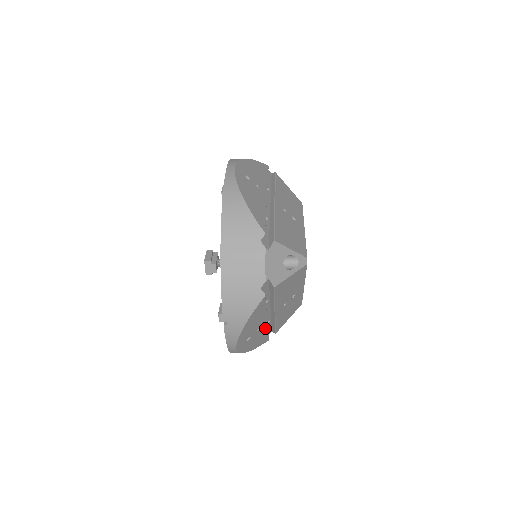
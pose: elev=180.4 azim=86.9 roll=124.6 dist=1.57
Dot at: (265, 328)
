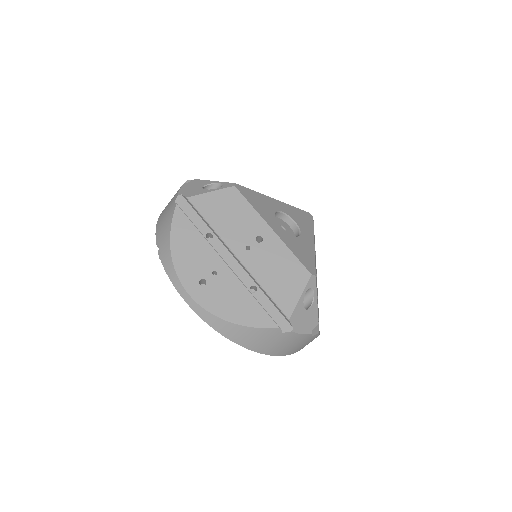
Dot at: (236, 282)
